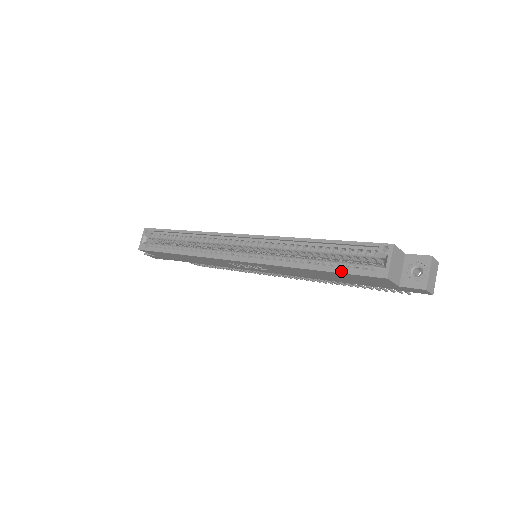
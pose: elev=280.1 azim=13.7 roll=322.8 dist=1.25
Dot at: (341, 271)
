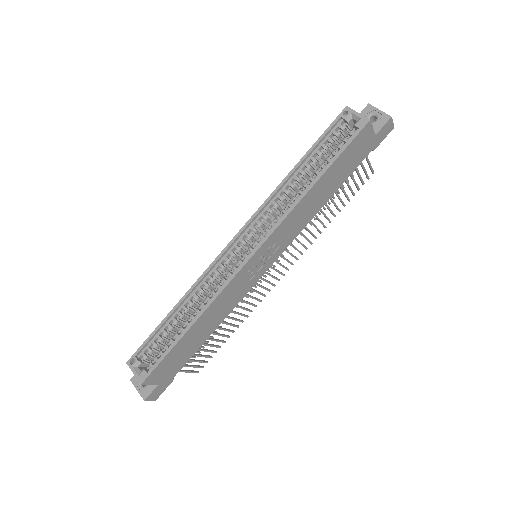
Dot at: (338, 154)
